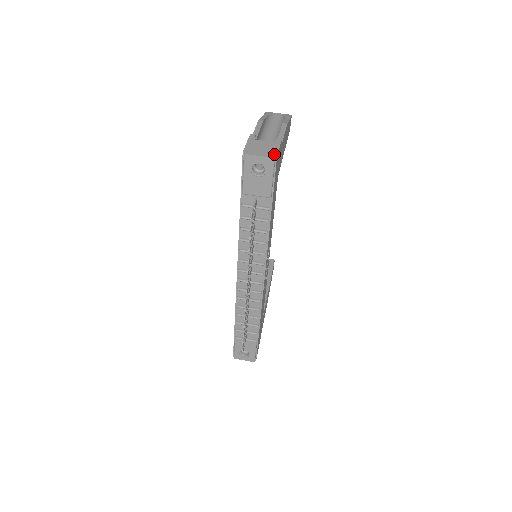
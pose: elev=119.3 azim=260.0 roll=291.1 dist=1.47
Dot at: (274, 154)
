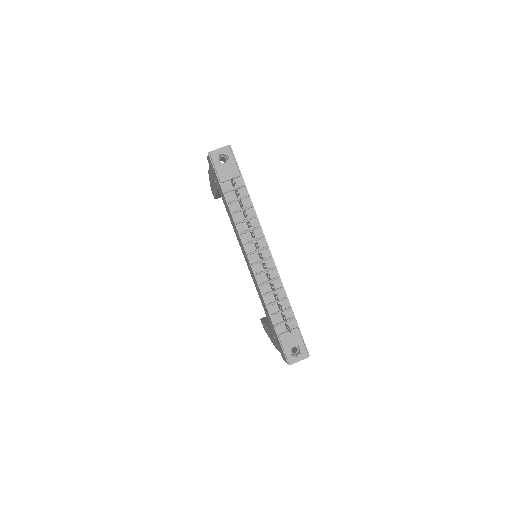
Dot at: (228, 146)
